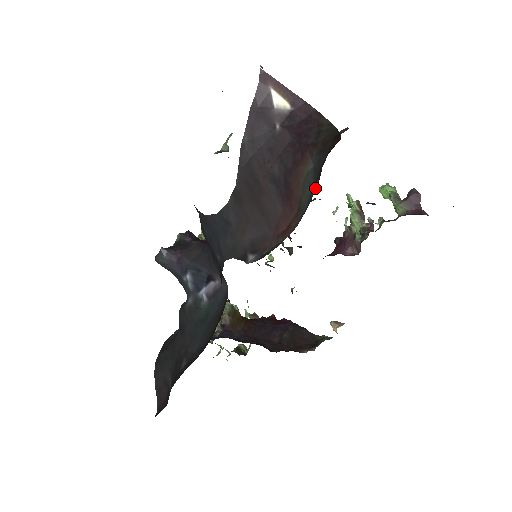
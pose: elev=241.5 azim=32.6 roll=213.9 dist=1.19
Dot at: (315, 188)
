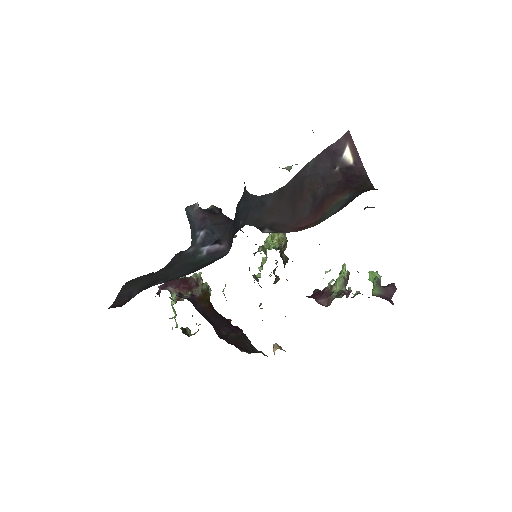
Dot at: occluded
